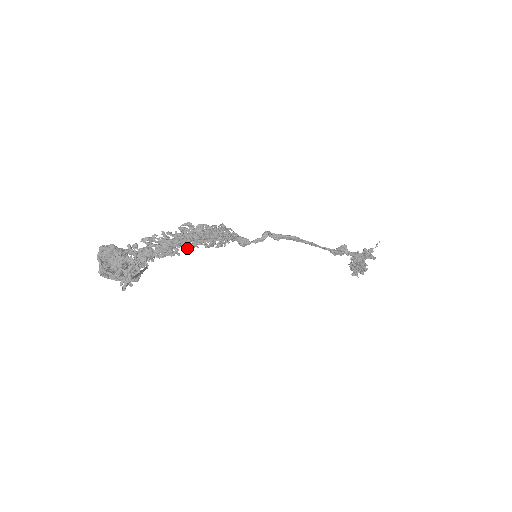
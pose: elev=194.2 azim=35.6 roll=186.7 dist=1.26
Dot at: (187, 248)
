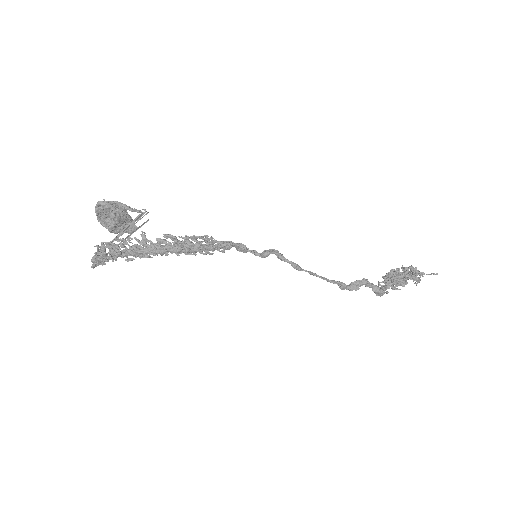
Dot at: (162, 254)
